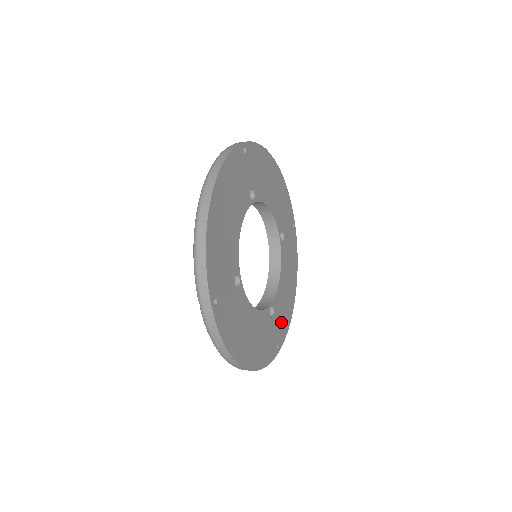
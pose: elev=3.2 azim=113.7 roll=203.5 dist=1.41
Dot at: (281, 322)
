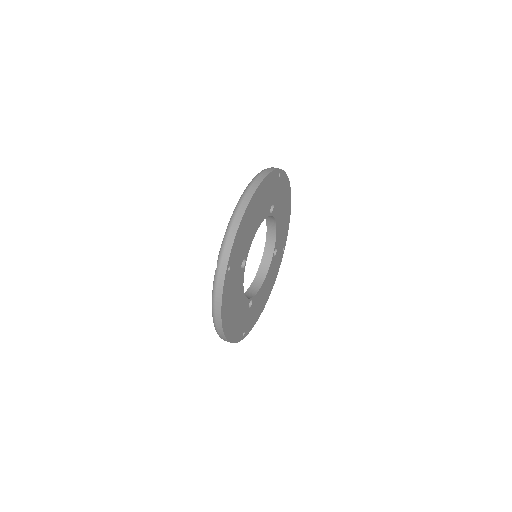
Dot at: (252, 317)
